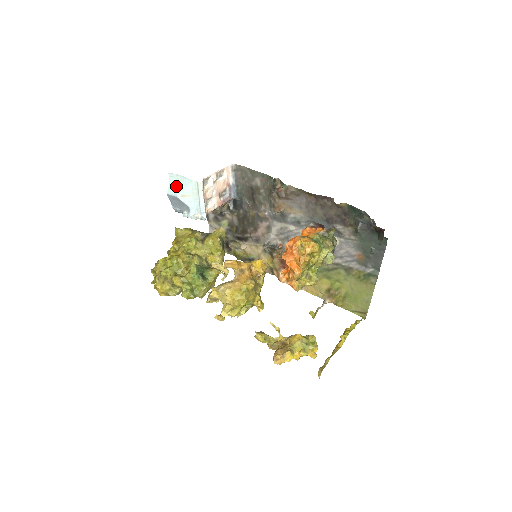
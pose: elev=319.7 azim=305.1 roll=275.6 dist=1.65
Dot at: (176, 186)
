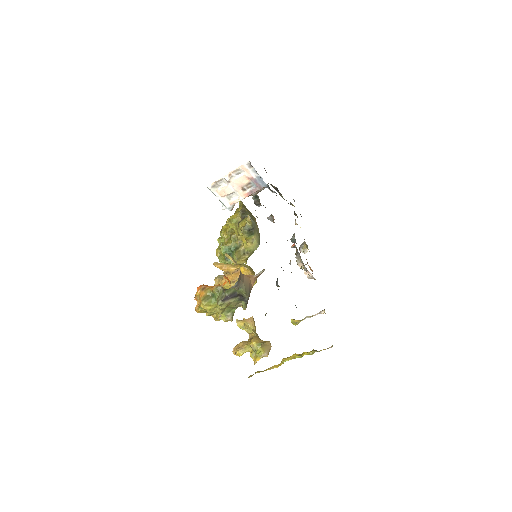
Dot at: occluded
